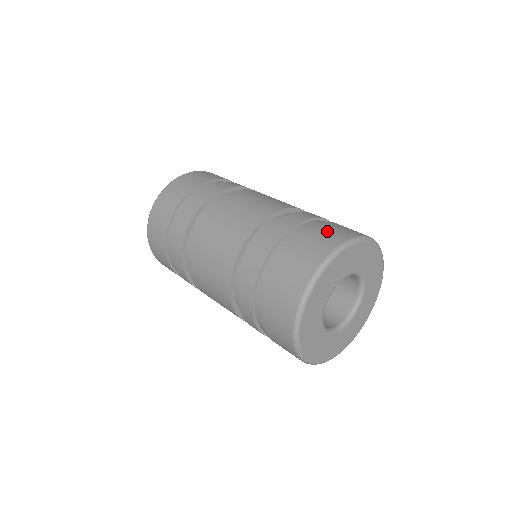
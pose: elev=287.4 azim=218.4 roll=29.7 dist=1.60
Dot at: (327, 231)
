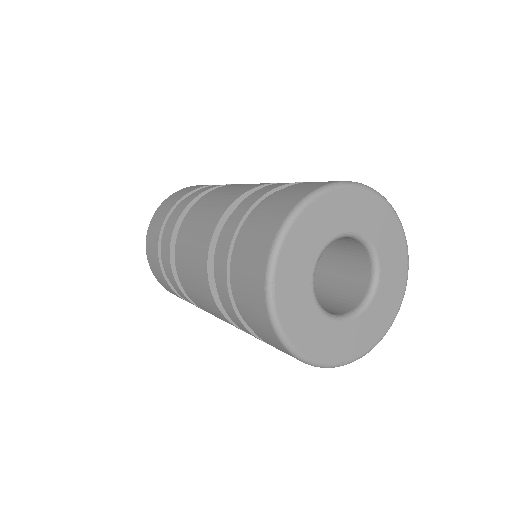
Dot at: (268, 212)
